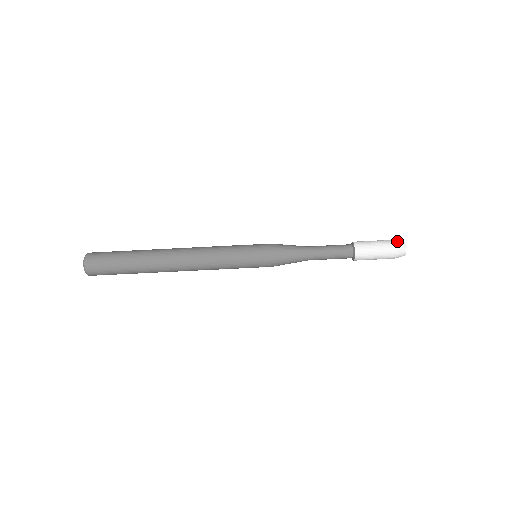
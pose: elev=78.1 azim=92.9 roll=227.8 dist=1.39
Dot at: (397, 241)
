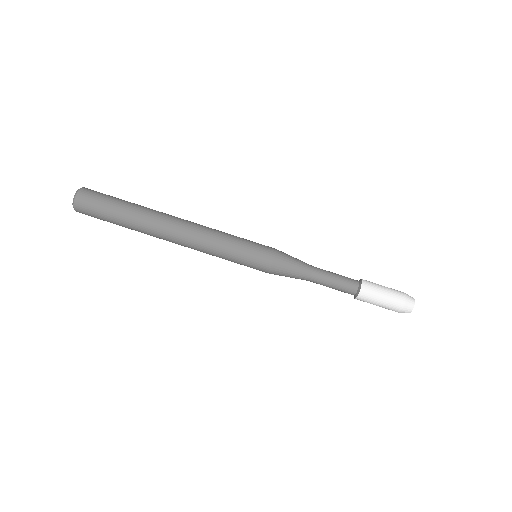
Dot at: (407, 301)
